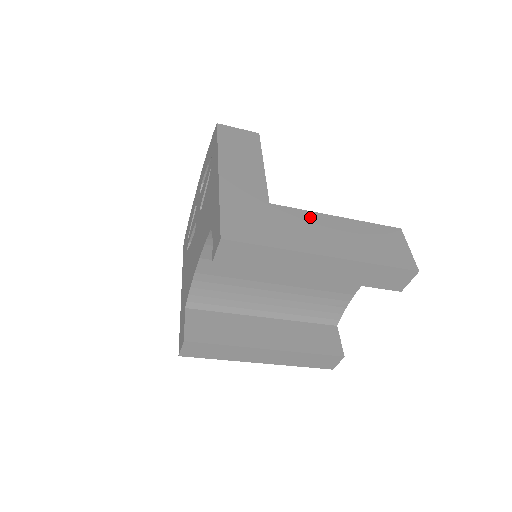
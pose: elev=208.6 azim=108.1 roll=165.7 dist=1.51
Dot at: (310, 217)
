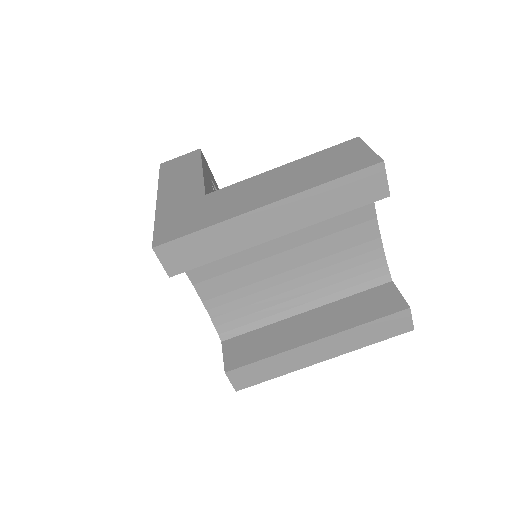
Dot at: (248, 183)
